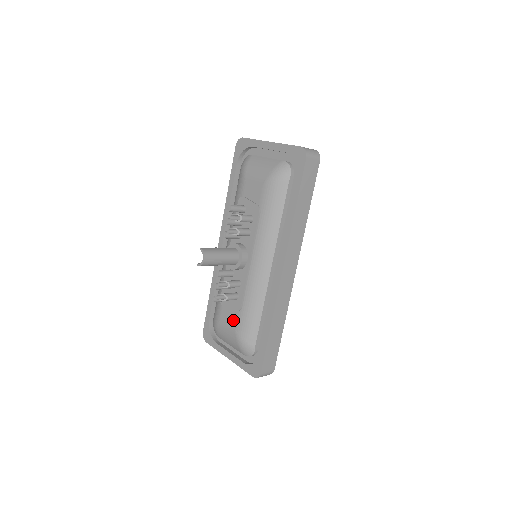
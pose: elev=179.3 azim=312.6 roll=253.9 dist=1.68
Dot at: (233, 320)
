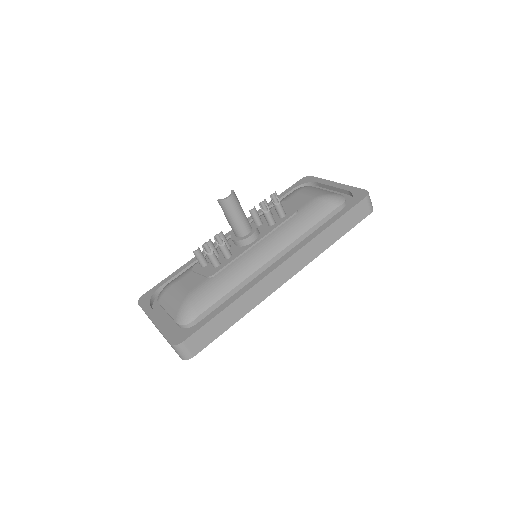
Dot at: (195, 283)
